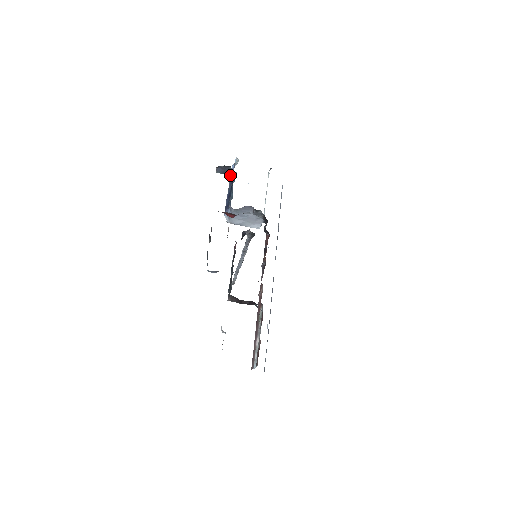
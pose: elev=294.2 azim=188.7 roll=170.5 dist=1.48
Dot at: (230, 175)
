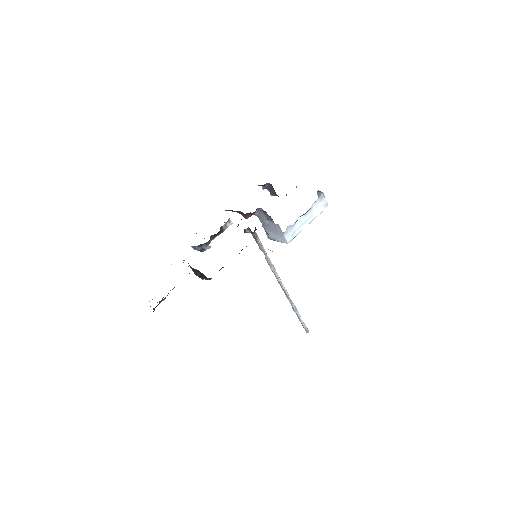
Dot at: (277, 195)
